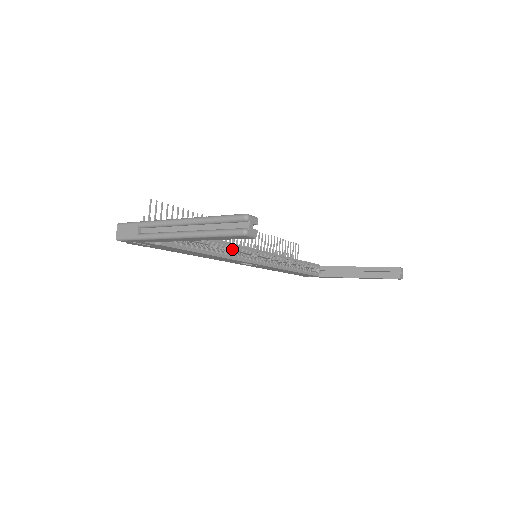
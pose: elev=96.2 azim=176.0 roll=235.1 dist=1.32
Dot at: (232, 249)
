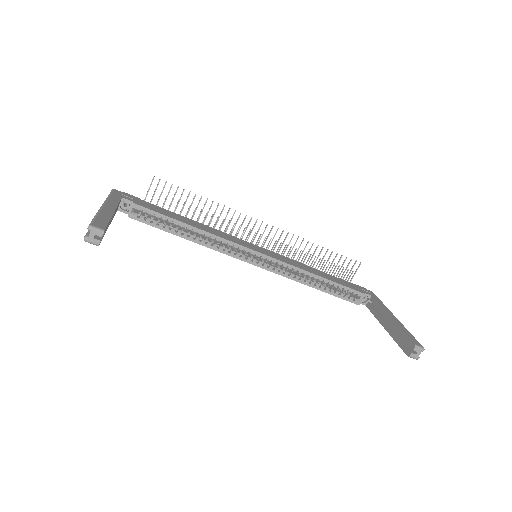
Dot at: (218, 241)
